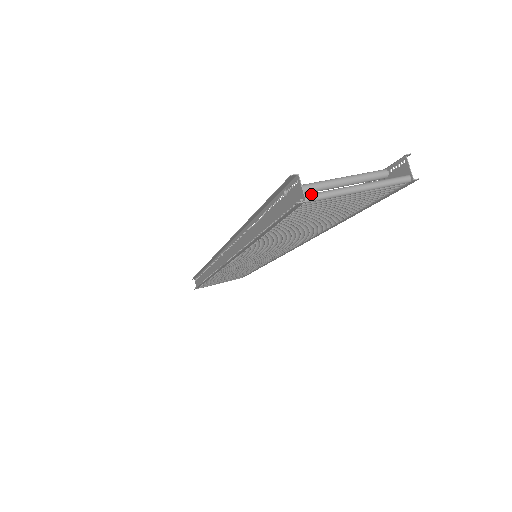
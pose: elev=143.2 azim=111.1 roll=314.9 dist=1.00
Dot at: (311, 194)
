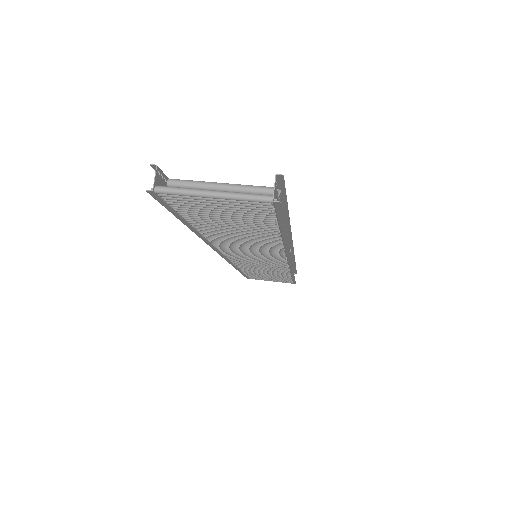
Dot at: (162, 186)
